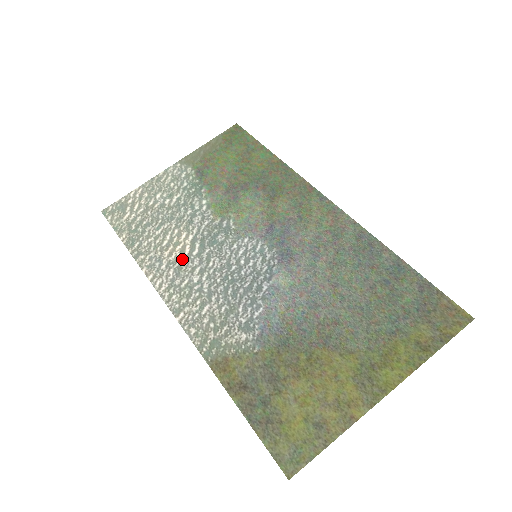
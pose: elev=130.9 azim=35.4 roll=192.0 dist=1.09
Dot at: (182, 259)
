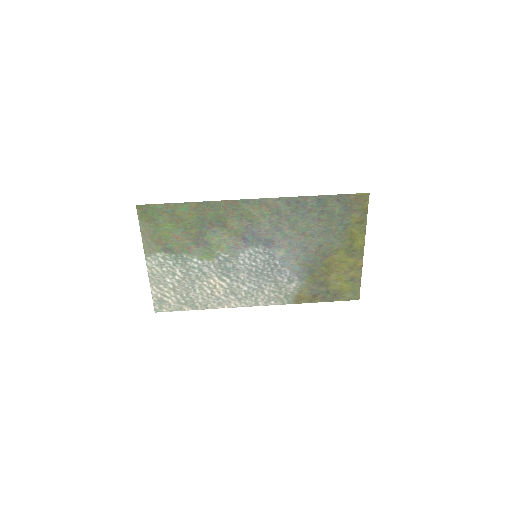
Dot at: (227, 289)
